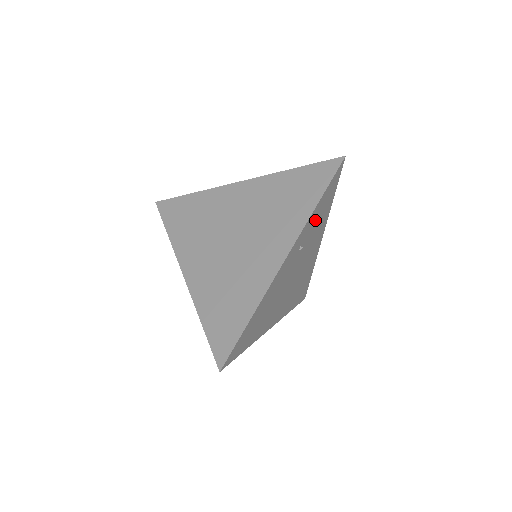
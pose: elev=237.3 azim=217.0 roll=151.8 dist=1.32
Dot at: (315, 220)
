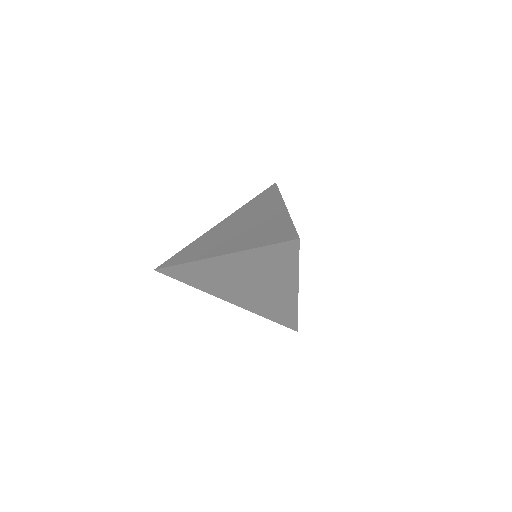
Dot at: occluded
